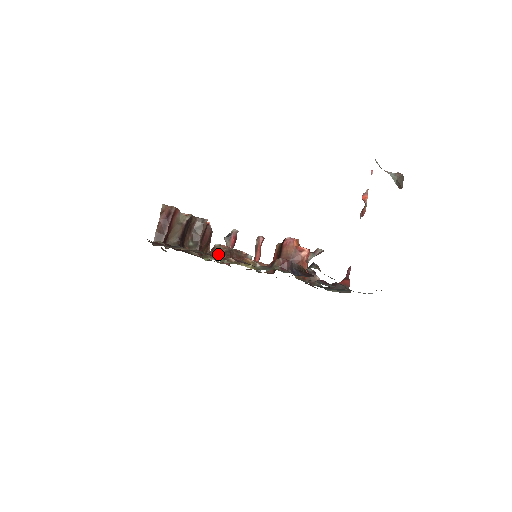
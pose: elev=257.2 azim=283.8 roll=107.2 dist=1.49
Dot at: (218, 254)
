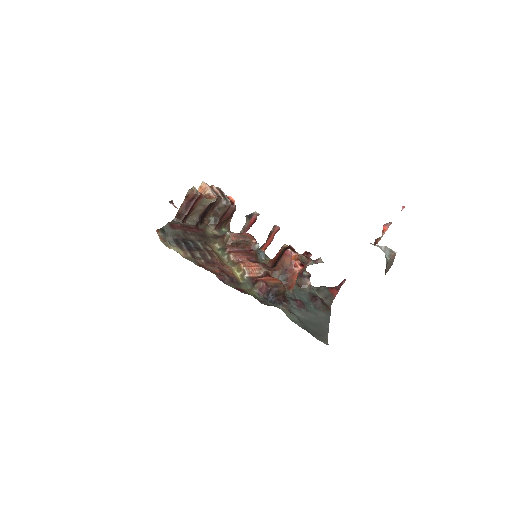
Dot at: (225, 244)
